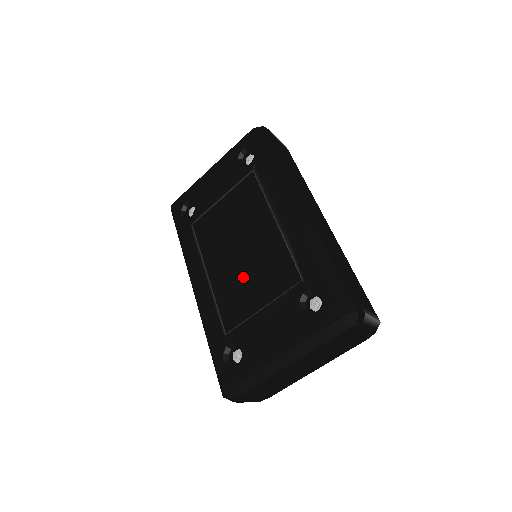
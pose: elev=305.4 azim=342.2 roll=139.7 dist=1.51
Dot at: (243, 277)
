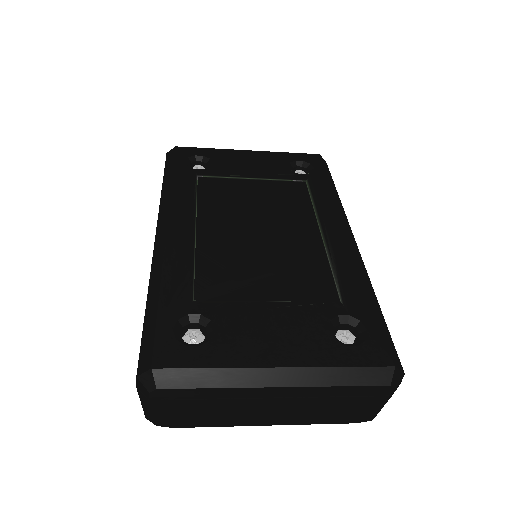
Dot at: (252, 258)
